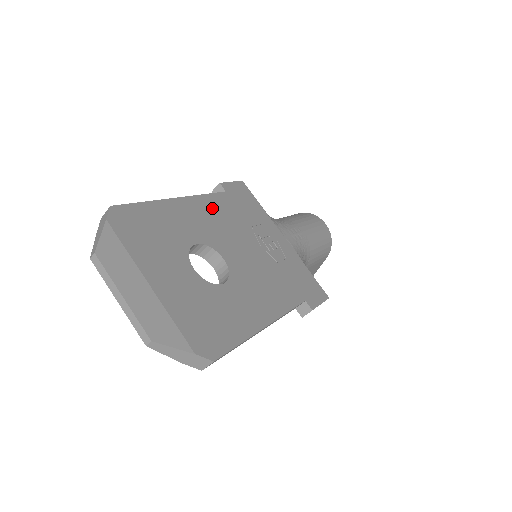
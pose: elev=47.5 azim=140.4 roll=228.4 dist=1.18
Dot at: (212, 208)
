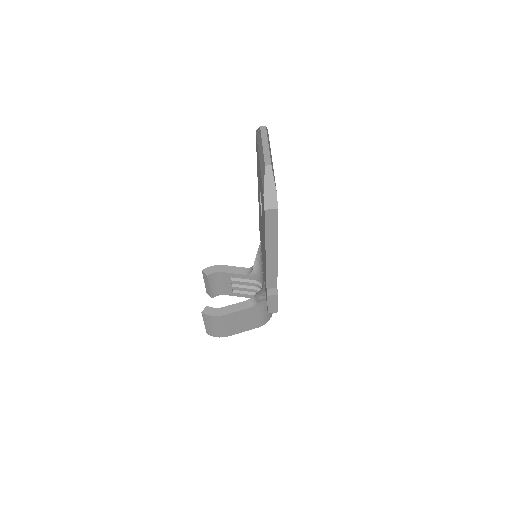
Dot at: occluded
